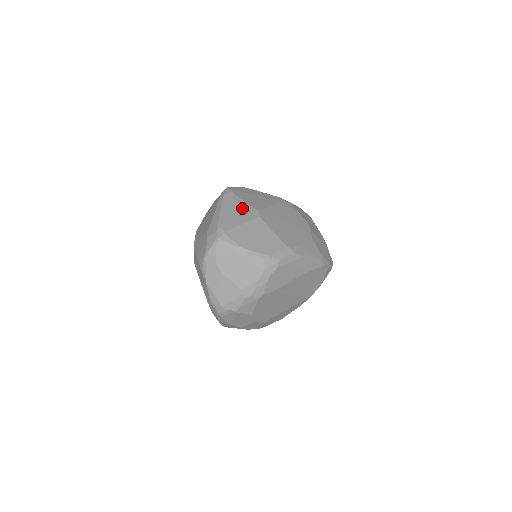
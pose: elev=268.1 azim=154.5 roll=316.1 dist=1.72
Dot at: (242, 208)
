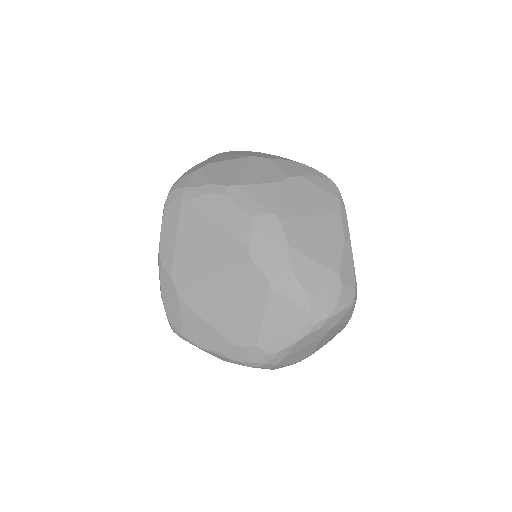
Dot at: occluded
